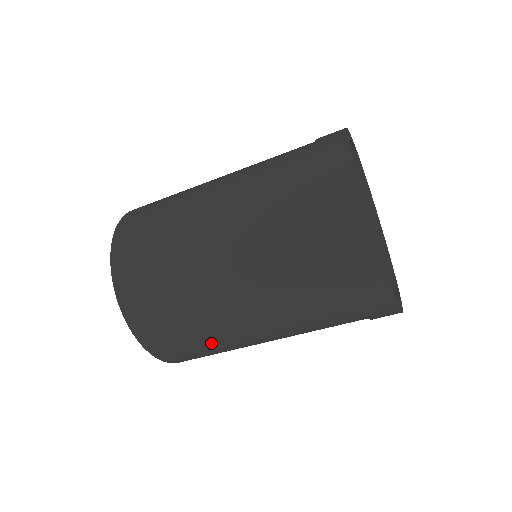
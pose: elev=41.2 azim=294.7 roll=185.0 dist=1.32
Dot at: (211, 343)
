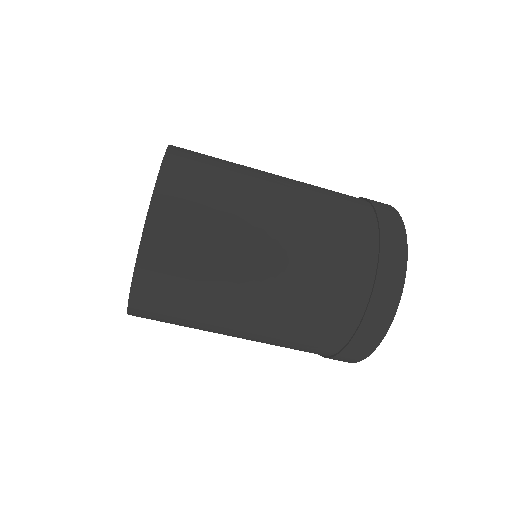
Dot at: (193, 327)
